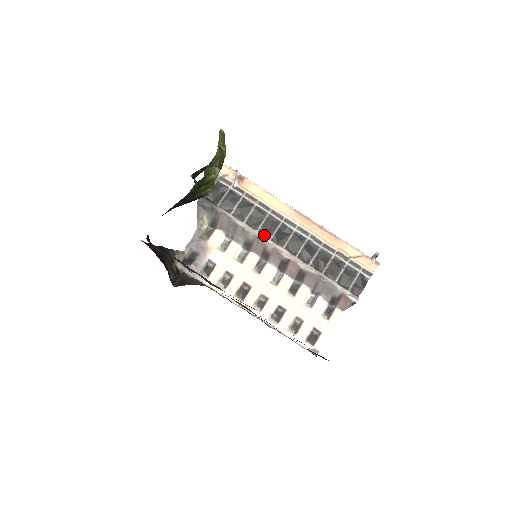
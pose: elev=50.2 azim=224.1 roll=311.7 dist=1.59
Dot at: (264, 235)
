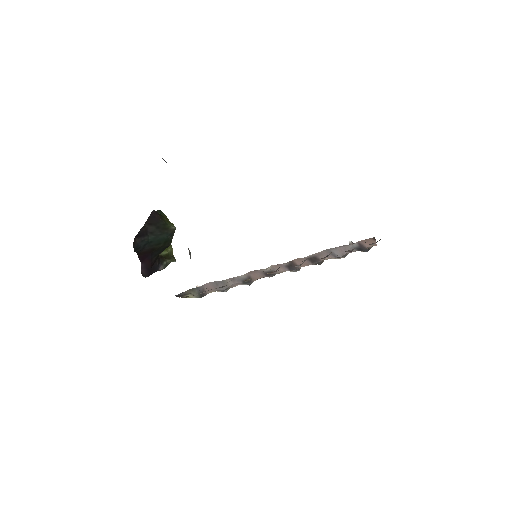
Dot at: occluded
